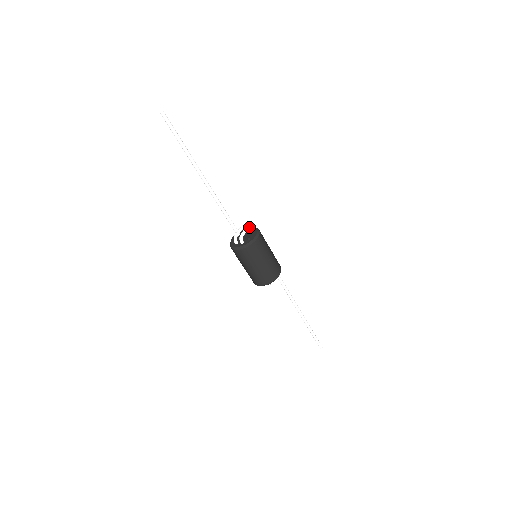
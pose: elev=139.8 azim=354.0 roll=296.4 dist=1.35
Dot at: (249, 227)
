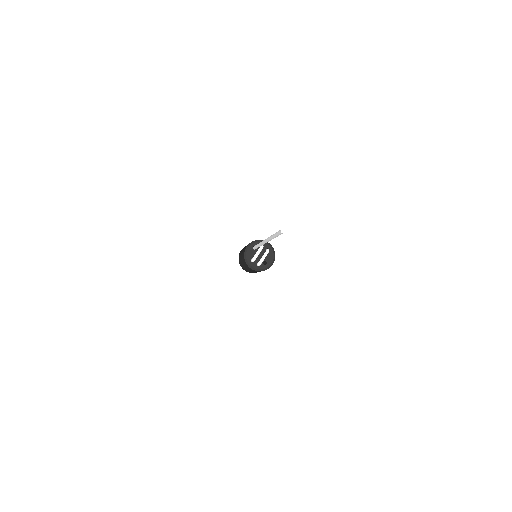
Dot at: (269, 251)
